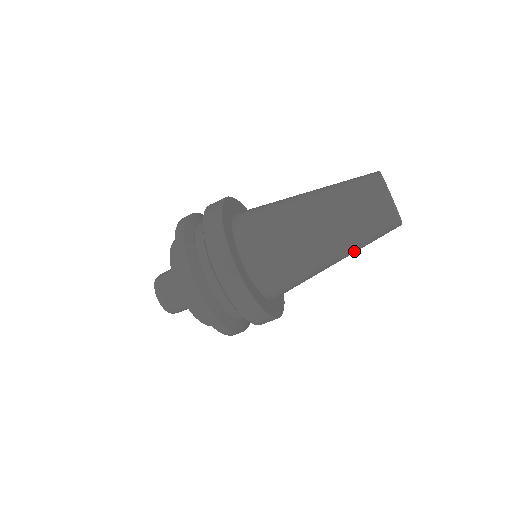
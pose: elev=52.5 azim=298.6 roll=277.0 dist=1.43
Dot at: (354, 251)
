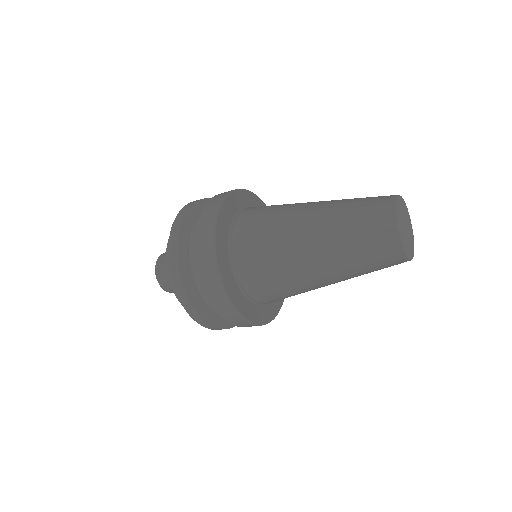
Dot at: (348, 274)
